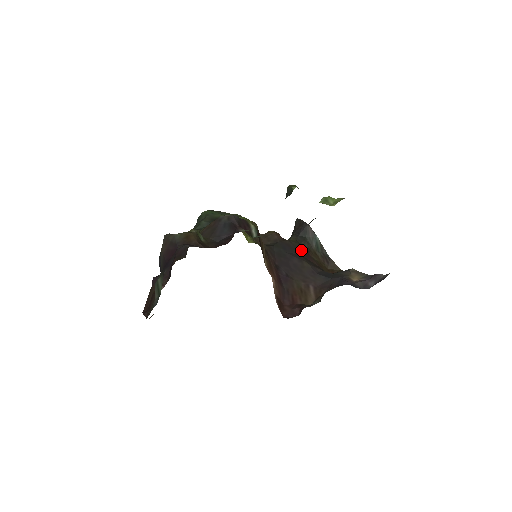
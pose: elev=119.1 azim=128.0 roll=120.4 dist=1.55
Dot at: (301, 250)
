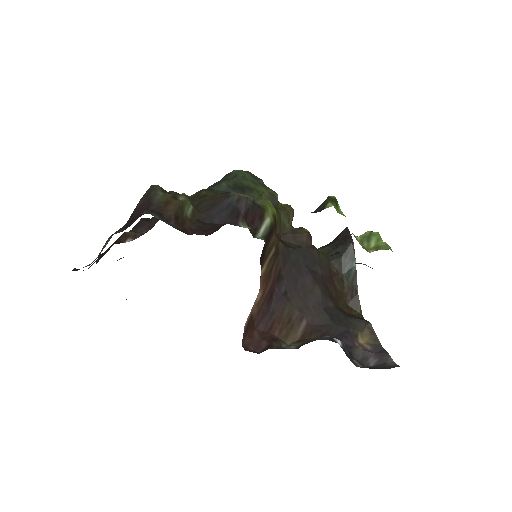
Dot at: (325, 269)
